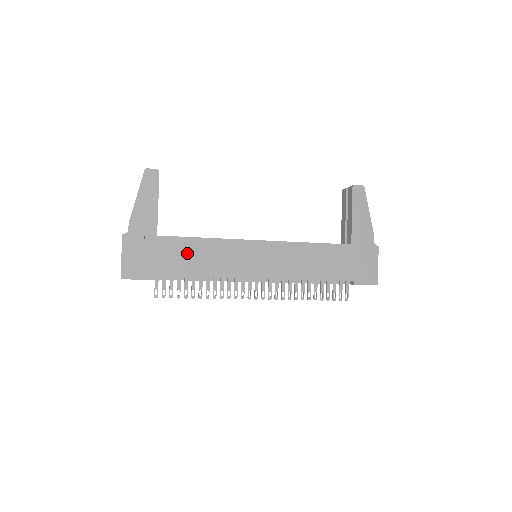
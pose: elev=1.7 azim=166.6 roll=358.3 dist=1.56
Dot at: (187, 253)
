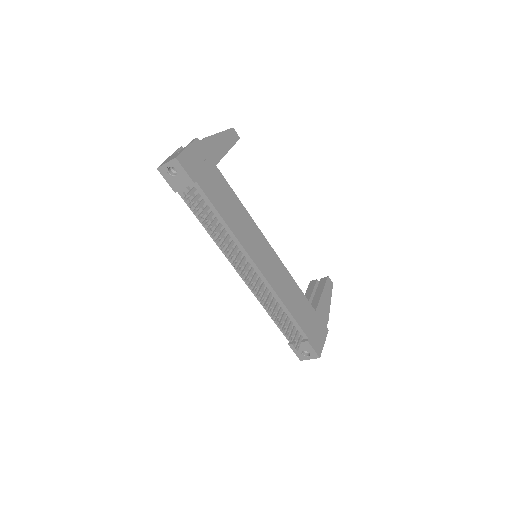
Dot at: (226, 197)
